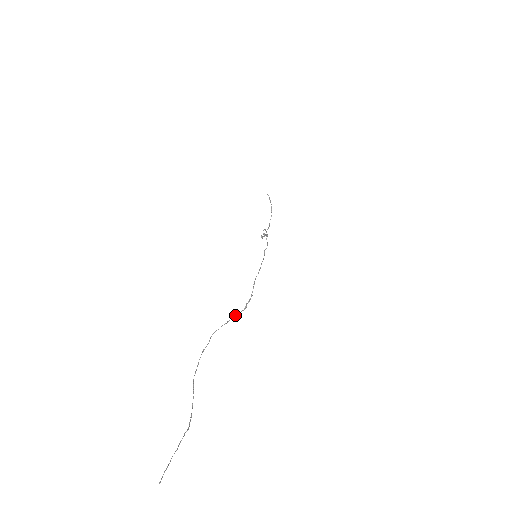
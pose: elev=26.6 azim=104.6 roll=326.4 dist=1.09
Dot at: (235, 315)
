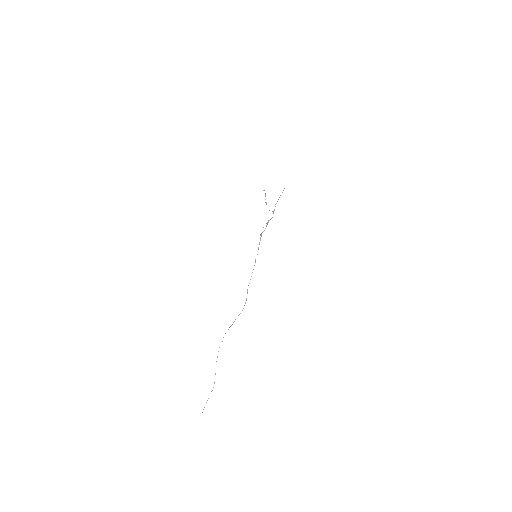
Dot at: occluded
